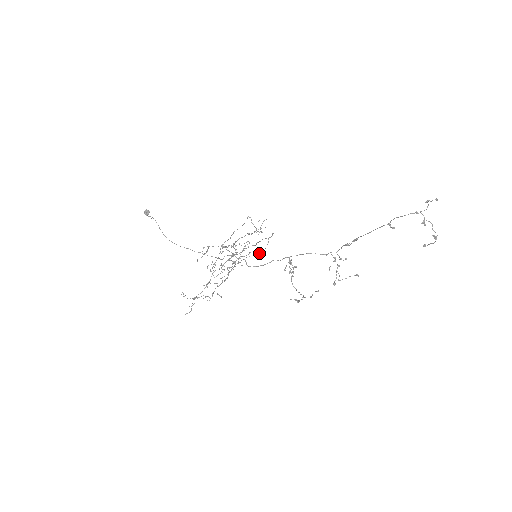
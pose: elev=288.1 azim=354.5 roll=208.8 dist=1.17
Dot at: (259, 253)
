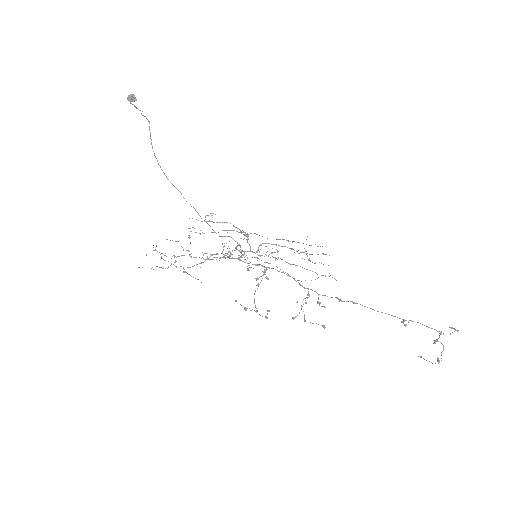
Dot at: occluded
